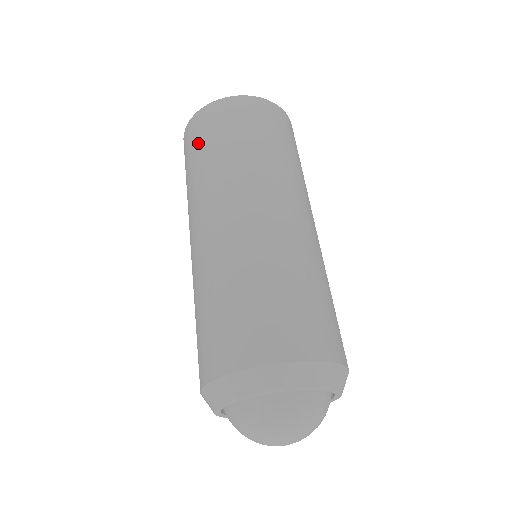
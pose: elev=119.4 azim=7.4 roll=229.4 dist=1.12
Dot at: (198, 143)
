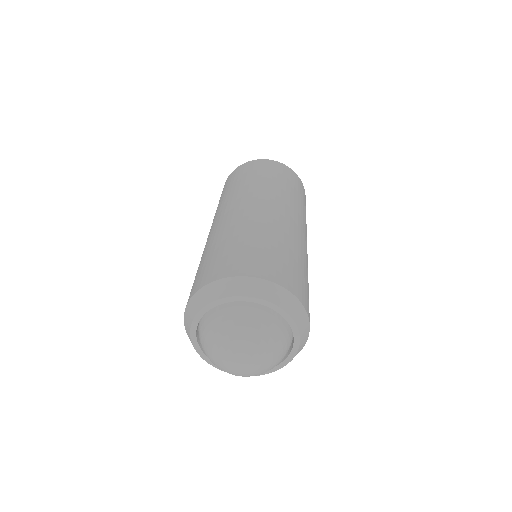
Dot at: (246, 173)
